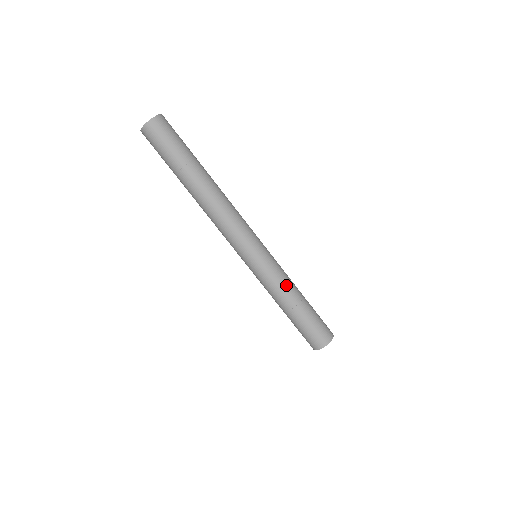
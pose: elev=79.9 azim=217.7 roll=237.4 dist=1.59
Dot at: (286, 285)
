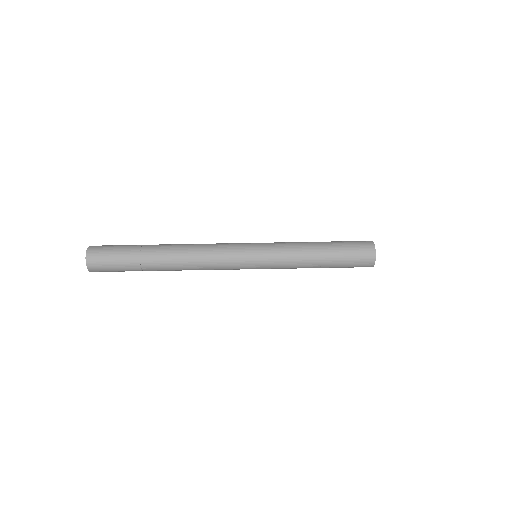
Dot at: (297, 246)
